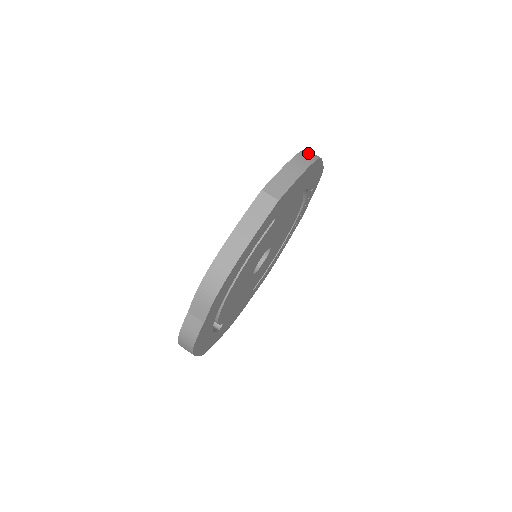
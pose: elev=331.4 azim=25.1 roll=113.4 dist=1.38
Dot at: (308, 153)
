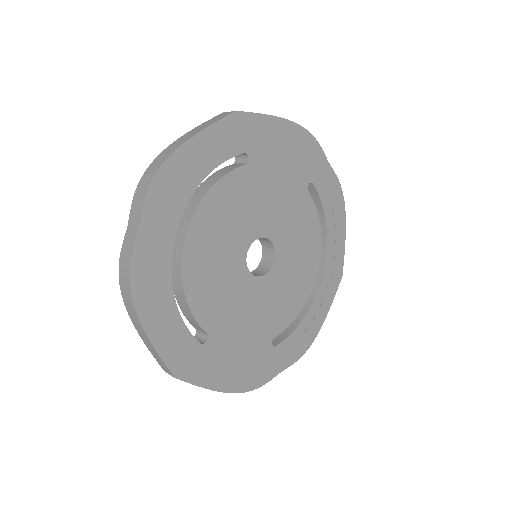
Dot at: occluded
